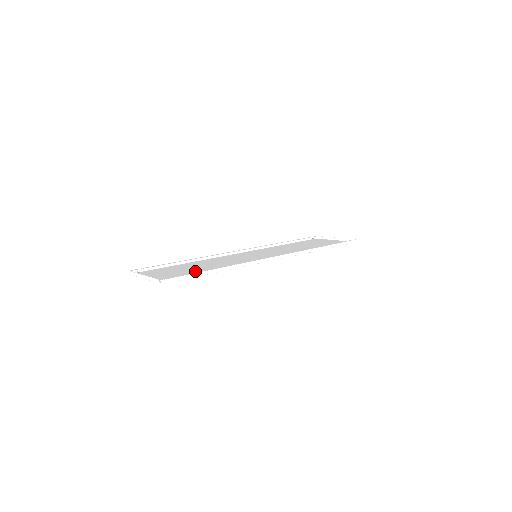
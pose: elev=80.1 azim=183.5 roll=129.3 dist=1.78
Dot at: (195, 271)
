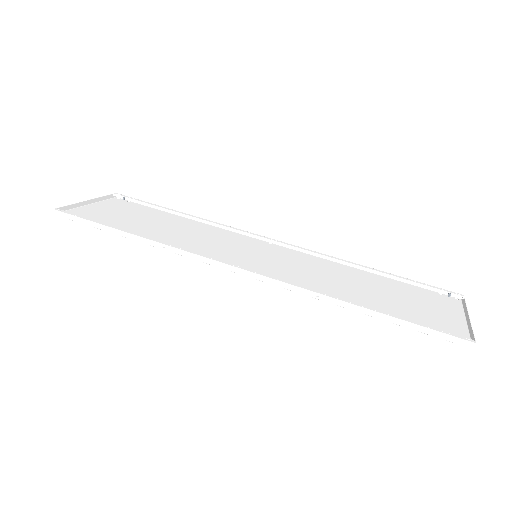
Dot at: (132, 225)
